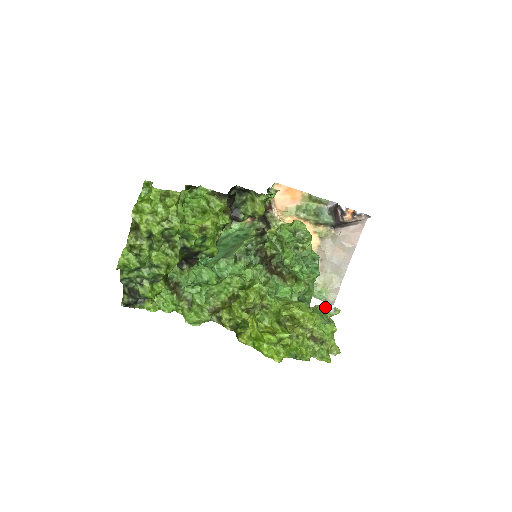
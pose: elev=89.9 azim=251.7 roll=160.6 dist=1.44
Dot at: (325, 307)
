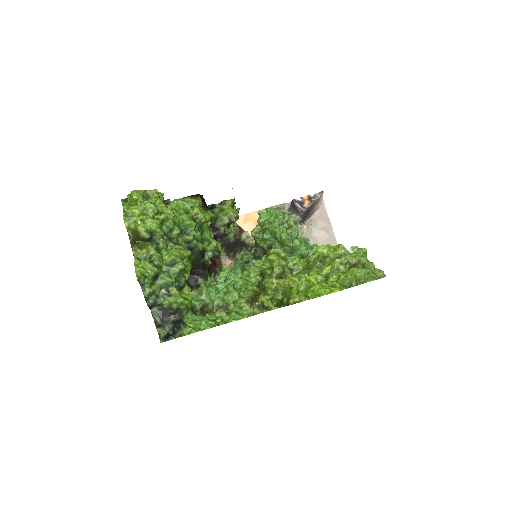
Dot at: occluded
